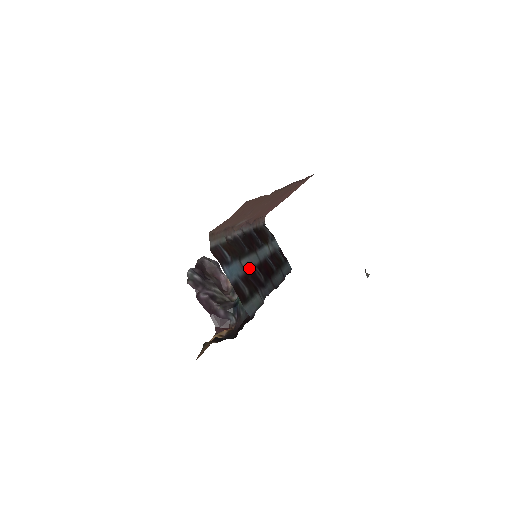
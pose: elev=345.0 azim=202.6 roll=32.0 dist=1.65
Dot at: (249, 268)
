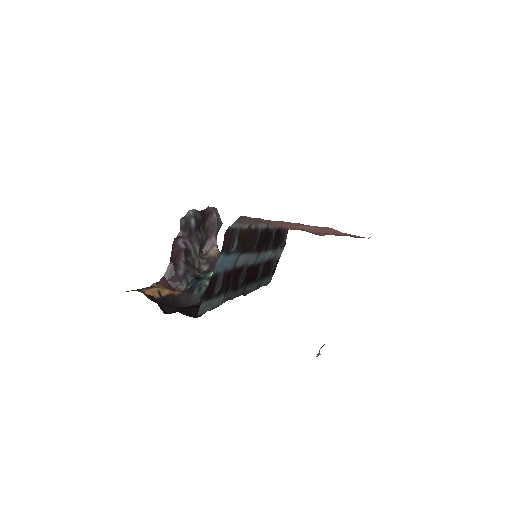
Dot at: (240, 265)
